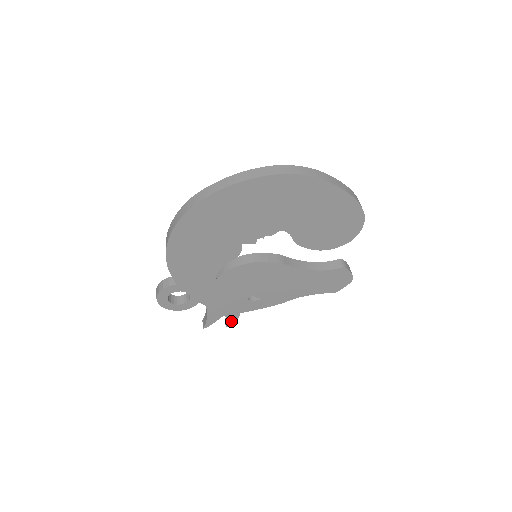
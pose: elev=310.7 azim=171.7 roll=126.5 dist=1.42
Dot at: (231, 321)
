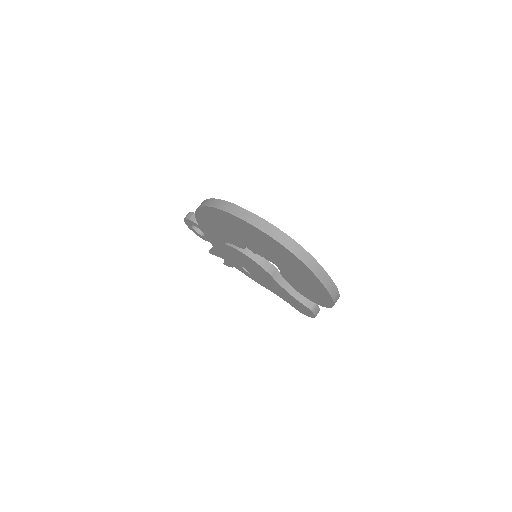
Dot at: (227, 264)
